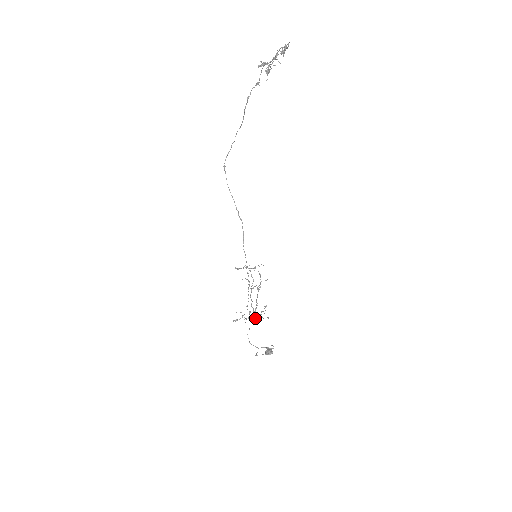
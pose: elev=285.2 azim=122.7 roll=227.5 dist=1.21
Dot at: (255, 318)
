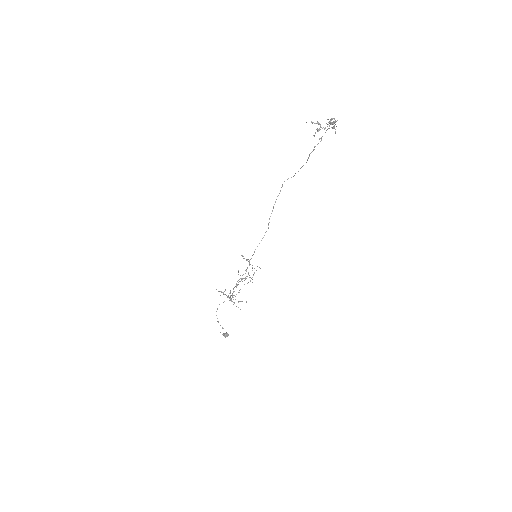
Dot at: (230, 300)
